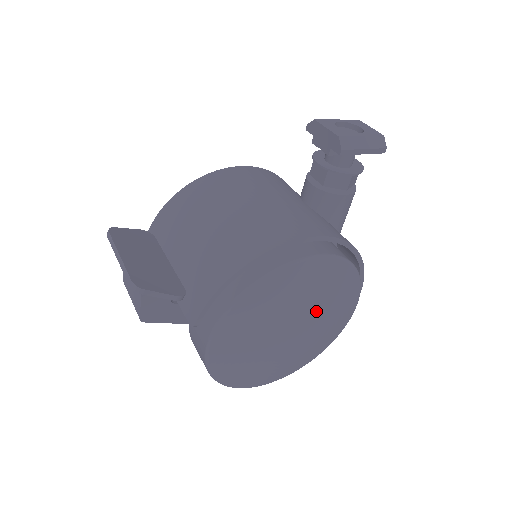
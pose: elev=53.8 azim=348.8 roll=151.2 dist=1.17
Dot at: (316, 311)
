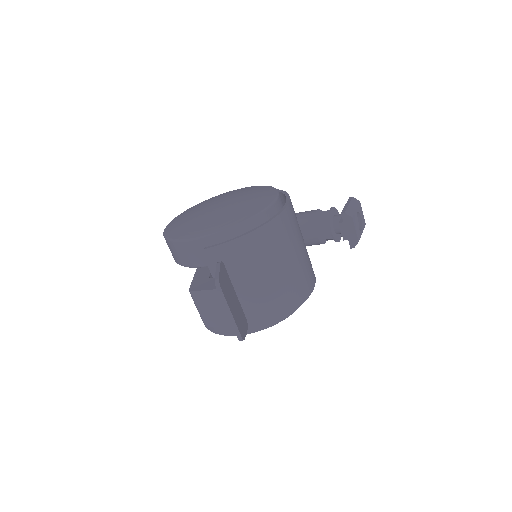
Dot at: occluded
